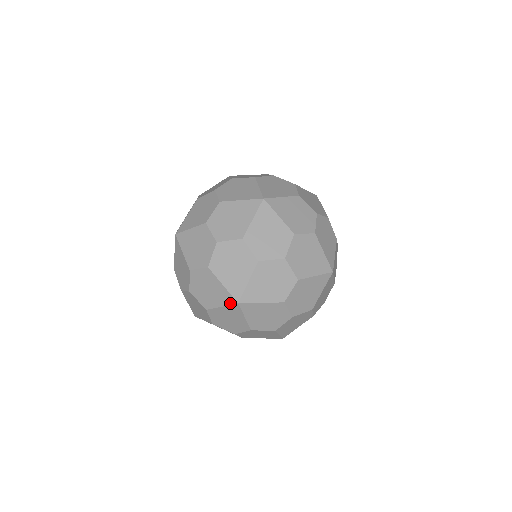
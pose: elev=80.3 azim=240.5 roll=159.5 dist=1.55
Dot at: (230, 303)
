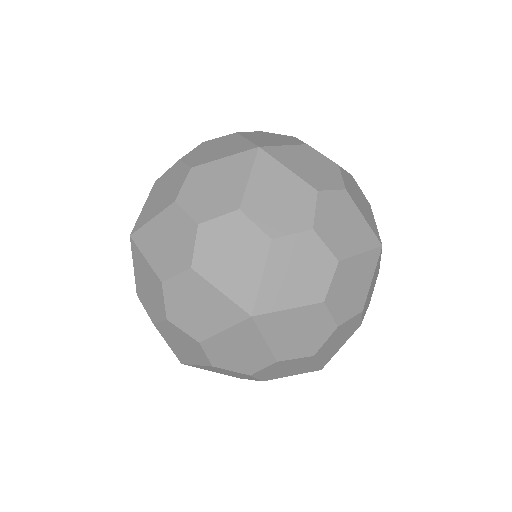
Dot at: (252, 159)
